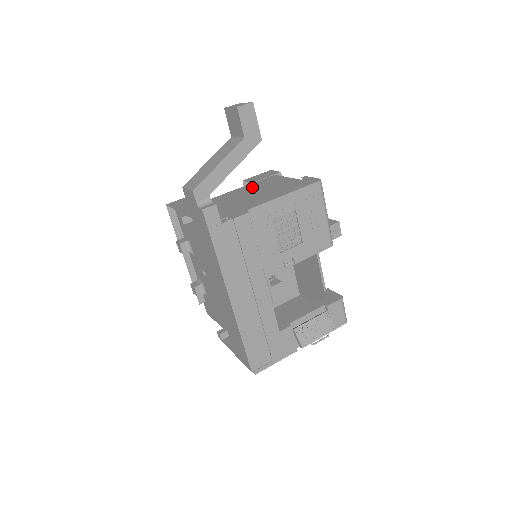
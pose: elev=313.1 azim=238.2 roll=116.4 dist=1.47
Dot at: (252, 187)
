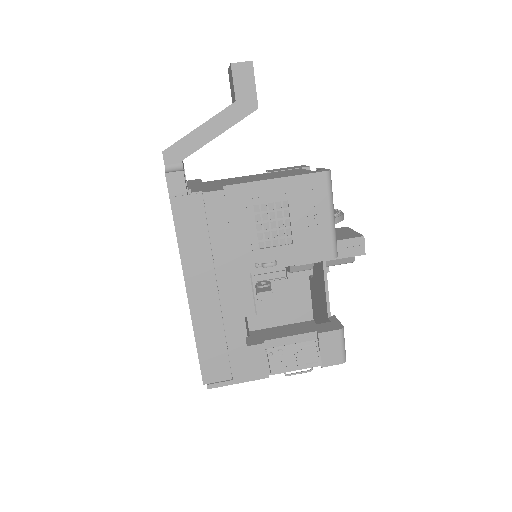
Dot at: (264, 174)
